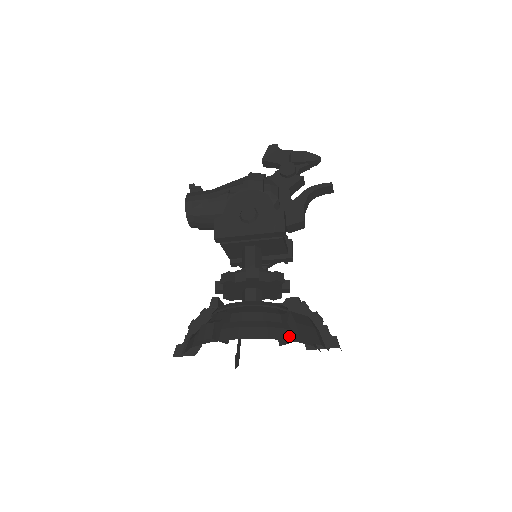
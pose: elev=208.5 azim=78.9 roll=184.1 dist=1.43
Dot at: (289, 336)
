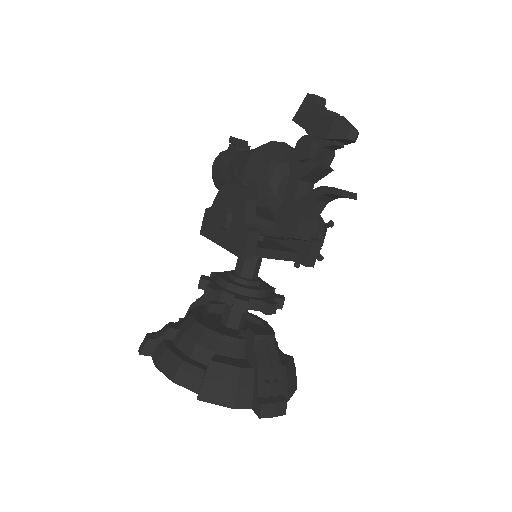
Dot at: (196, 387)
